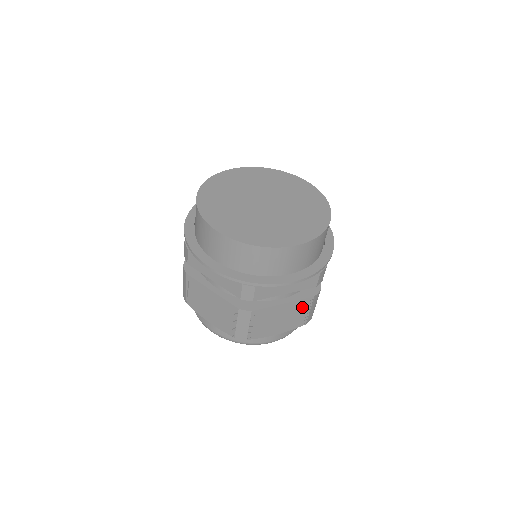
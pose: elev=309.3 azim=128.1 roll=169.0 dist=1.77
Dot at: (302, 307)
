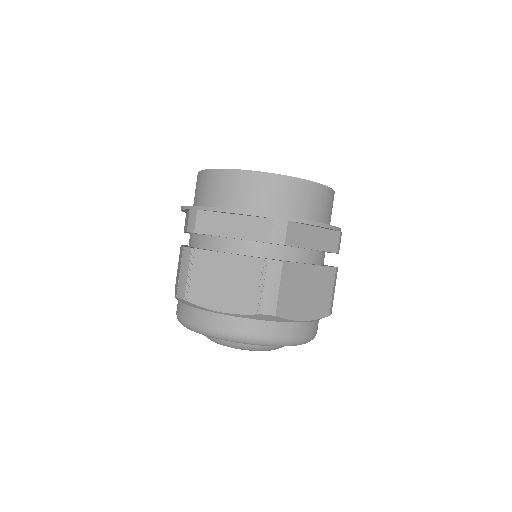
Dot at: (253, 273)
